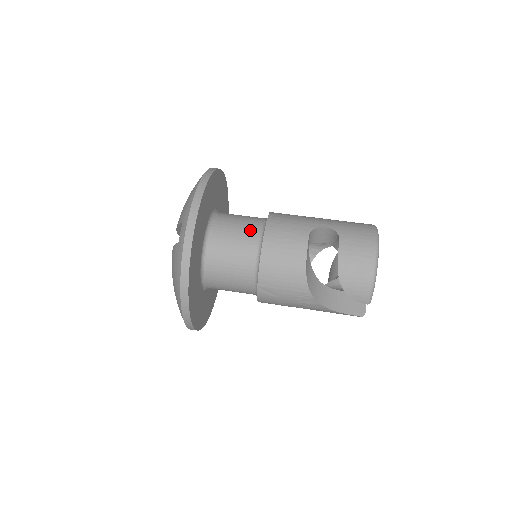
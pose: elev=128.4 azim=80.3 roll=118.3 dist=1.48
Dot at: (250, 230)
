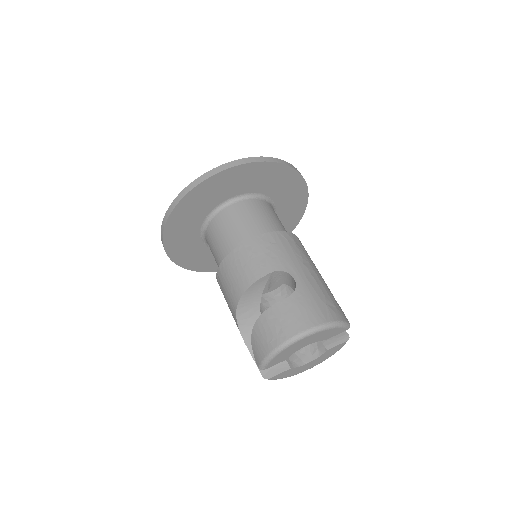
Dot at: (252, 228)
